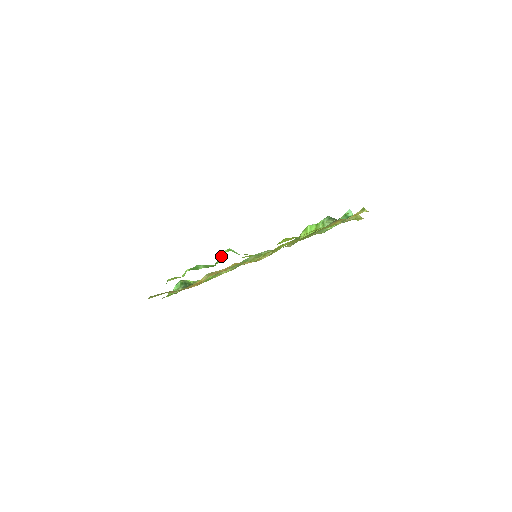
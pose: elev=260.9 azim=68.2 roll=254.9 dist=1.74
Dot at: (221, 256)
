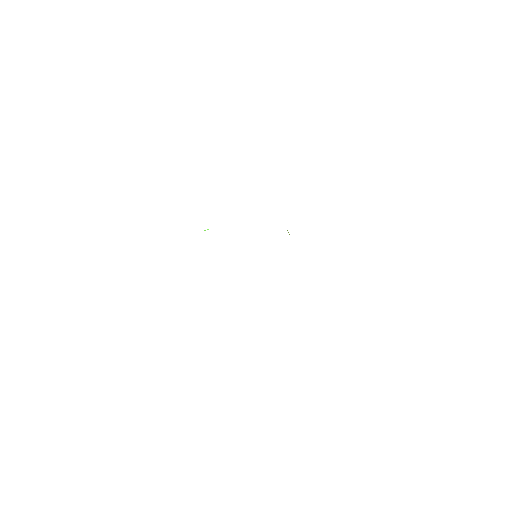
Dot at: occluded
